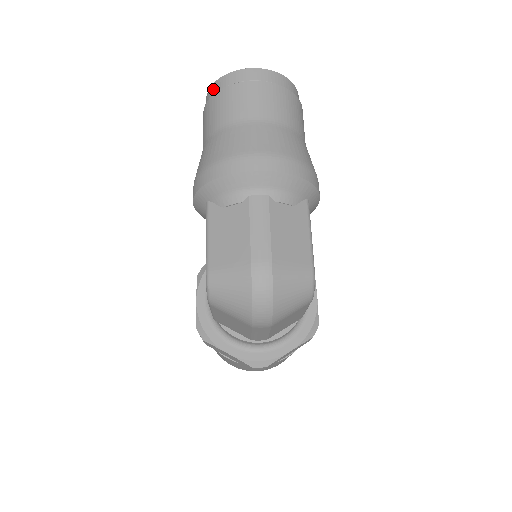
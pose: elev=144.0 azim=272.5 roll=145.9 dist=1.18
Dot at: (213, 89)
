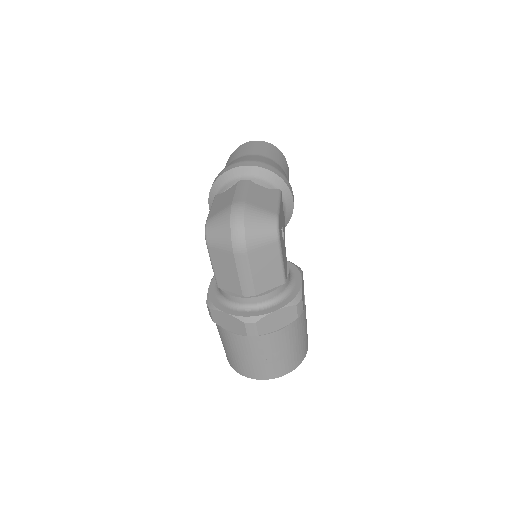
Dot at: occluded
